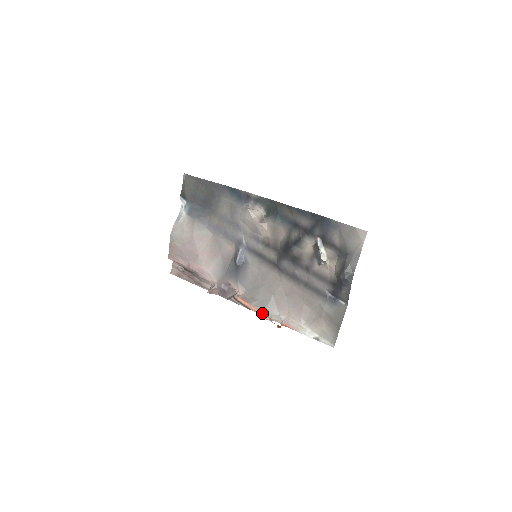
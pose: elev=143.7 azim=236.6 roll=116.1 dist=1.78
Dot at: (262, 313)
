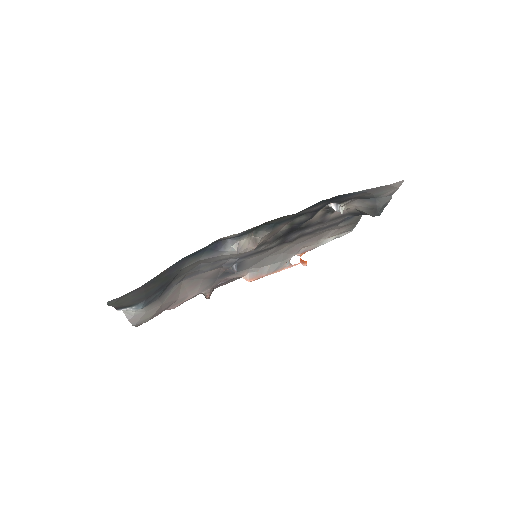
Dot at: (282, 269)
